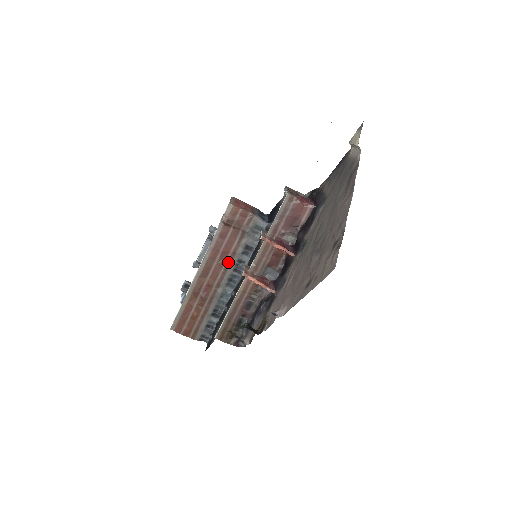
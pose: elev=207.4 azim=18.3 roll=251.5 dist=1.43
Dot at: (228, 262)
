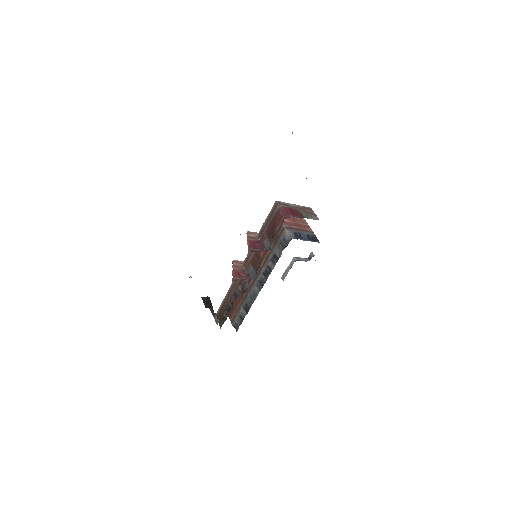
Dot at: (263, 265)
